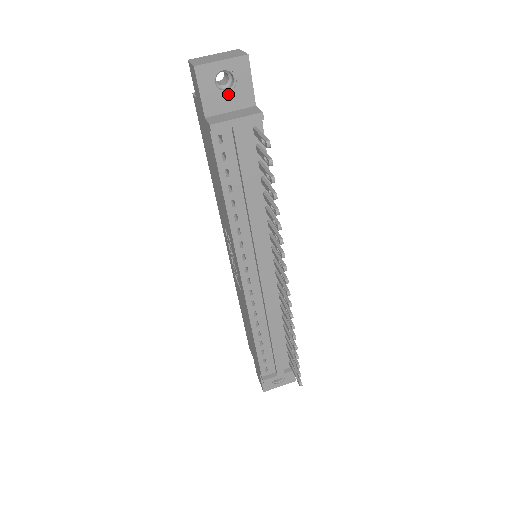
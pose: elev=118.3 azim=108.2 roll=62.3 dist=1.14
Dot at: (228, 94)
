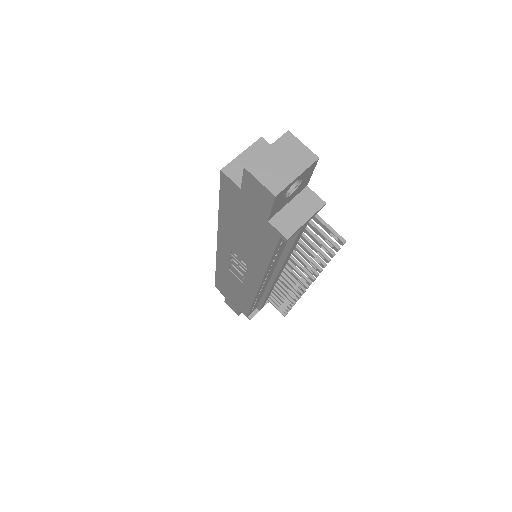
Dot at: (291, 194)
